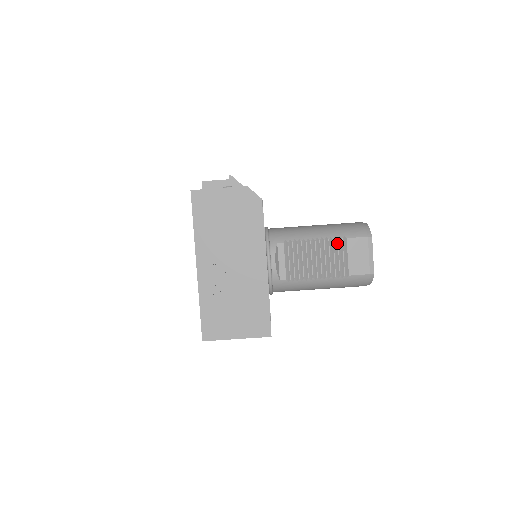
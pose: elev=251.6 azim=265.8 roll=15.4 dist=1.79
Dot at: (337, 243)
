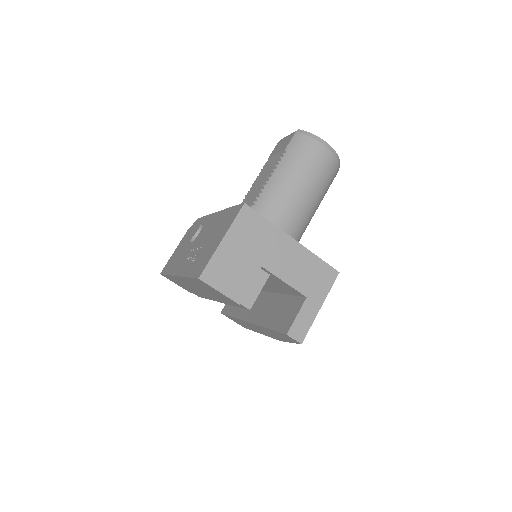
Dot at: (265, 166)
